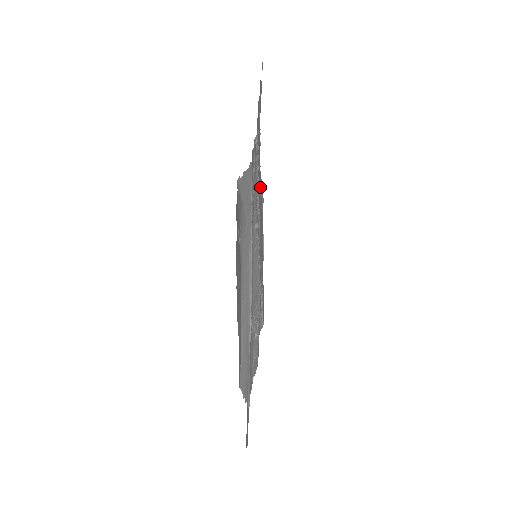
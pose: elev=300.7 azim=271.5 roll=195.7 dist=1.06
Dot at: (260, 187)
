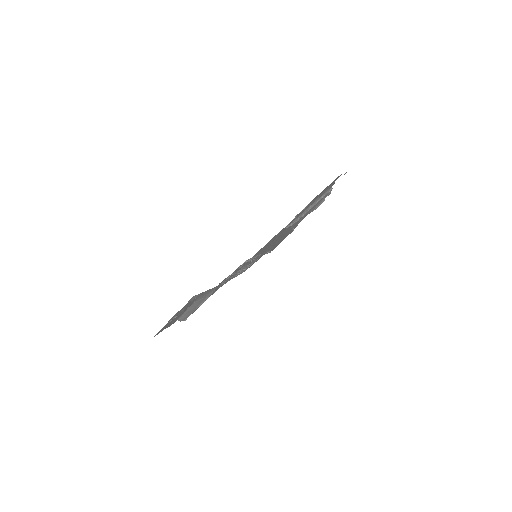
Dot at: (275, 240)
